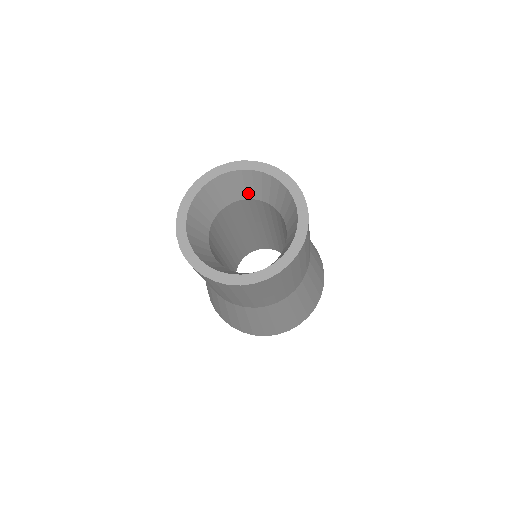
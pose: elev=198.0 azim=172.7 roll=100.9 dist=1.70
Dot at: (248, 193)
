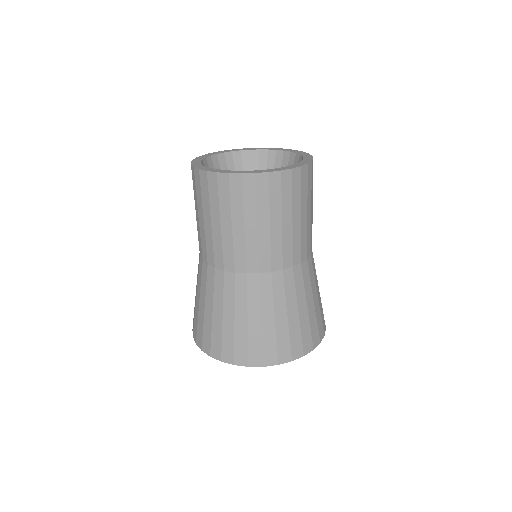
Dot at: occluded
